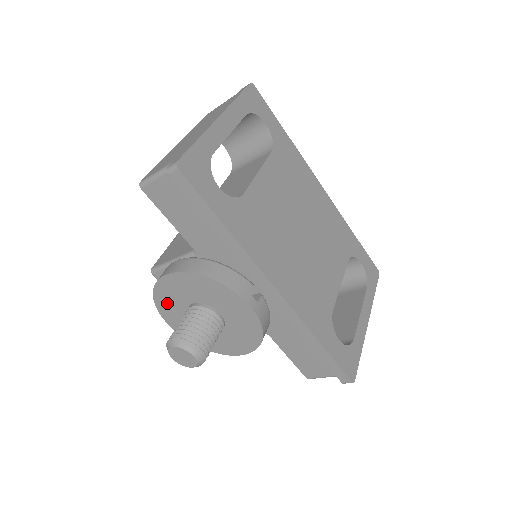
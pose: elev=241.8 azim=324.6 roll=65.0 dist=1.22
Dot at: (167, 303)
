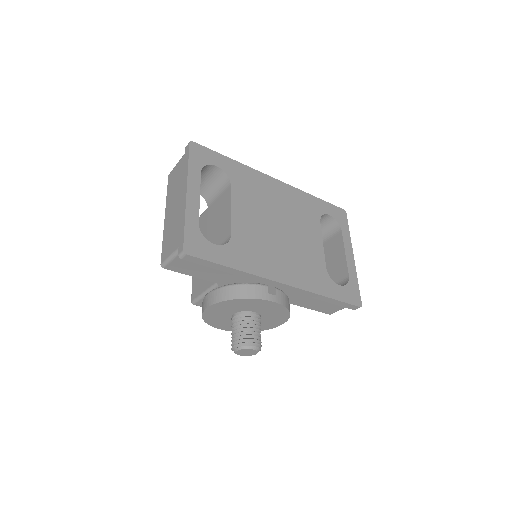
Dot at: (215, 320)
